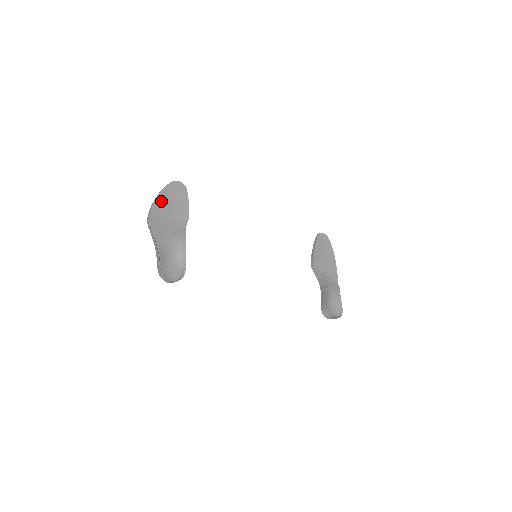
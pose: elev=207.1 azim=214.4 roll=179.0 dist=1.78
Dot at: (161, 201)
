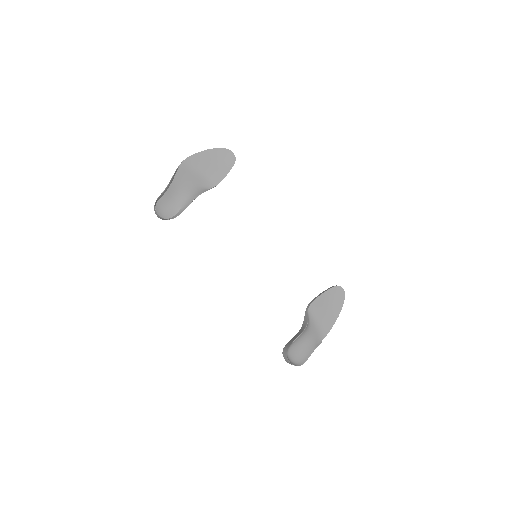
Dot at: (205, 156)
